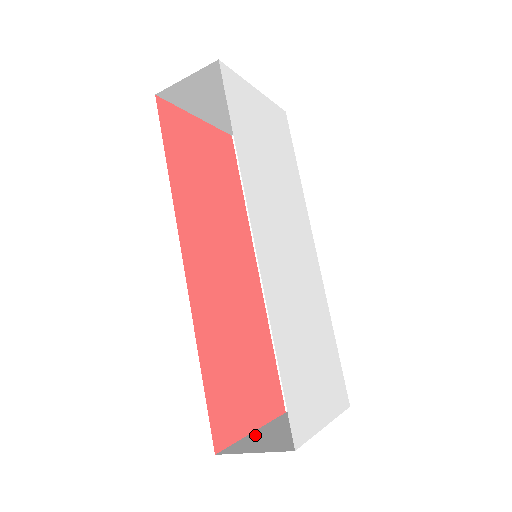
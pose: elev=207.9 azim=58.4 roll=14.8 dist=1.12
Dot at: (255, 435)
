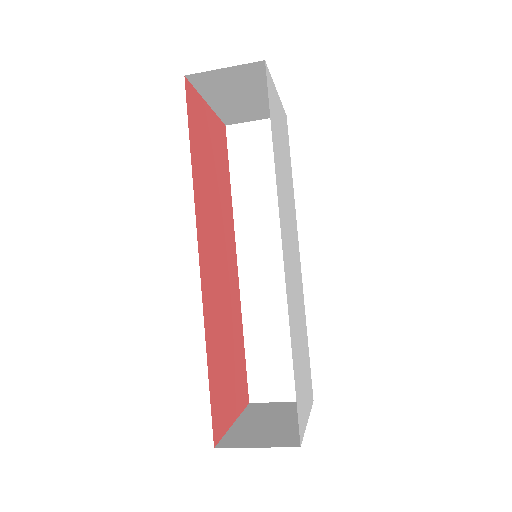
Dot at: (239, 427)
